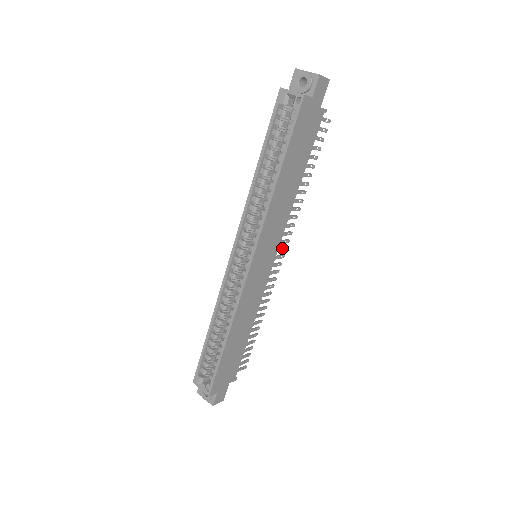
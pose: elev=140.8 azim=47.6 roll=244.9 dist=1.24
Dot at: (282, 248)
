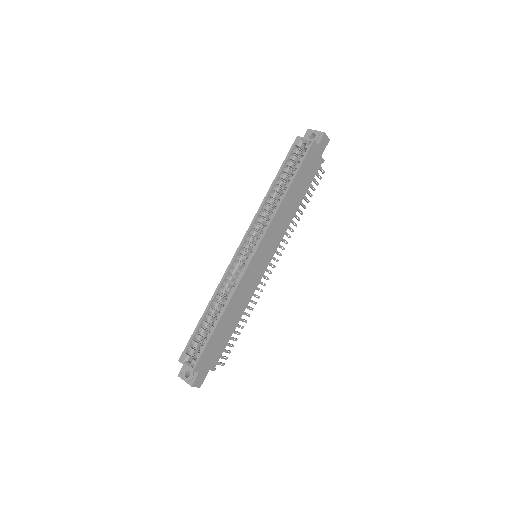
Dot at: (275, 258)
